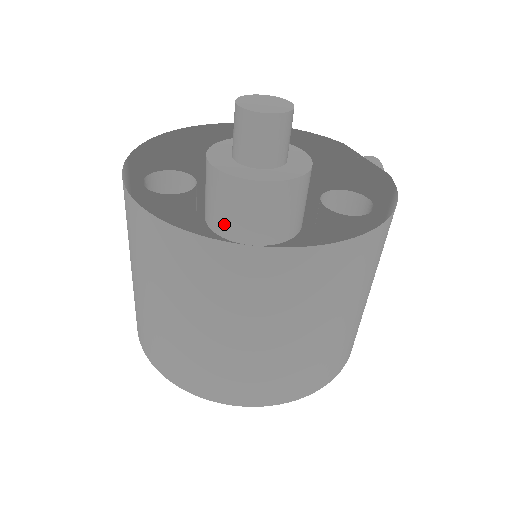
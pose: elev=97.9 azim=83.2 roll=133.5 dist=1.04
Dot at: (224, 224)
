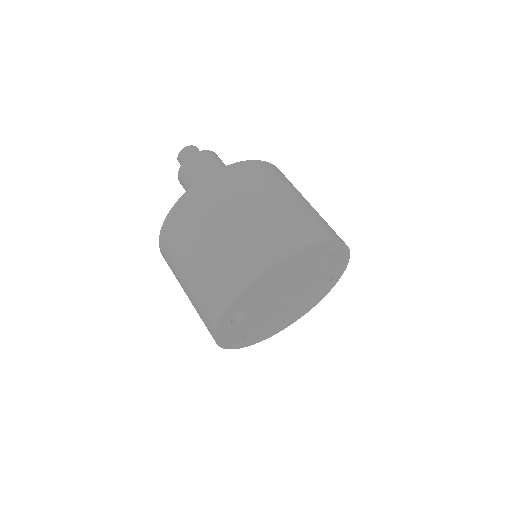
Dot at: (195, 178)
